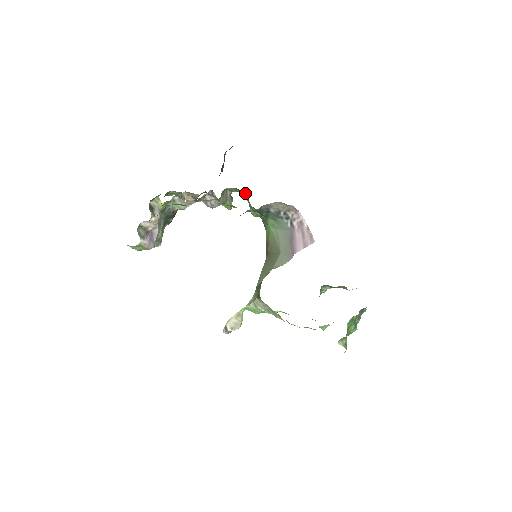
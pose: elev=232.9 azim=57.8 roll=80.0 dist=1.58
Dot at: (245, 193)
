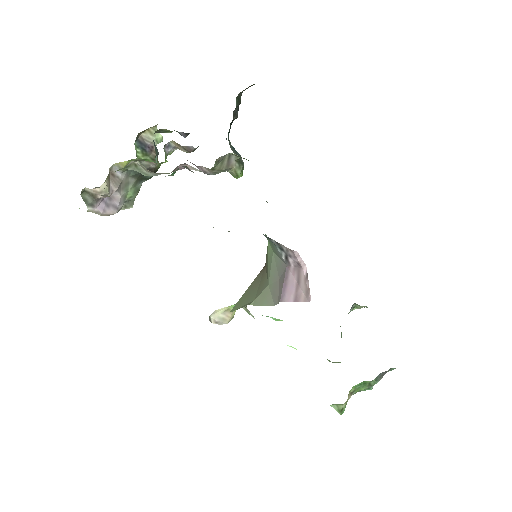
Dot at: occluded
